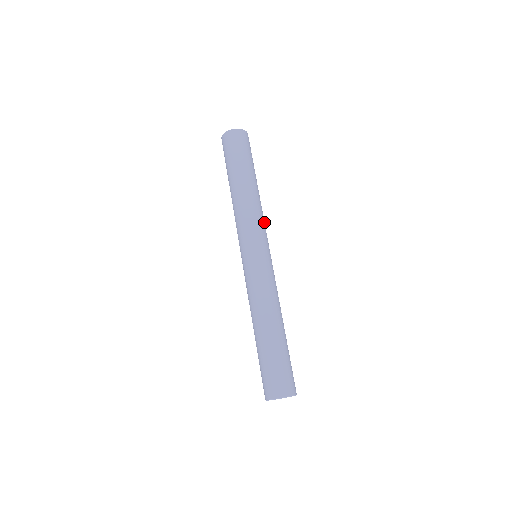
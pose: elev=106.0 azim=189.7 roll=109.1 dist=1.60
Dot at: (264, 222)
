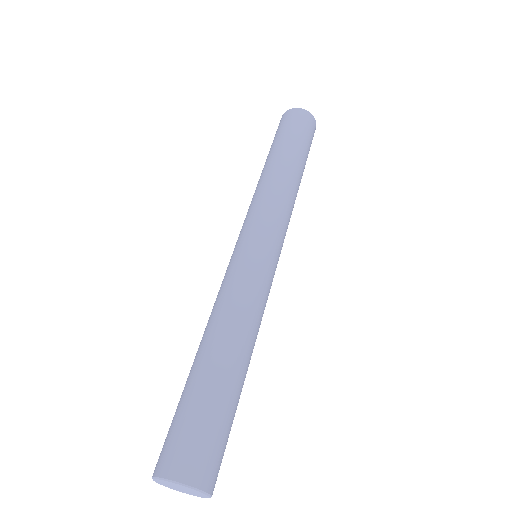
Dot at: (280, 208)
